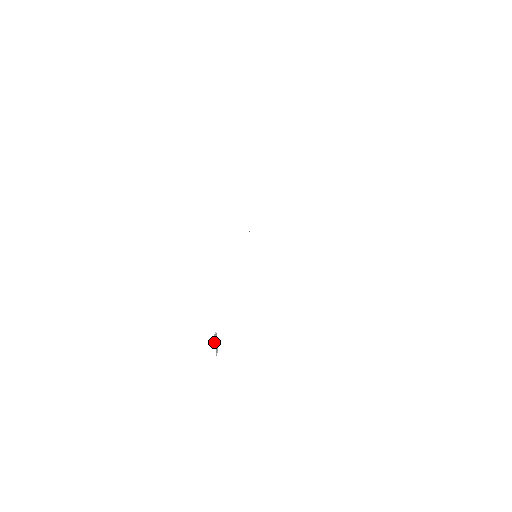
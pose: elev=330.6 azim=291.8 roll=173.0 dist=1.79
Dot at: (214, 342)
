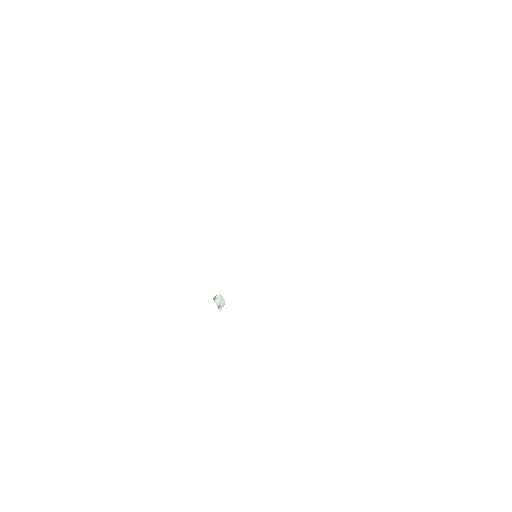
Dot at: (215, 301)
